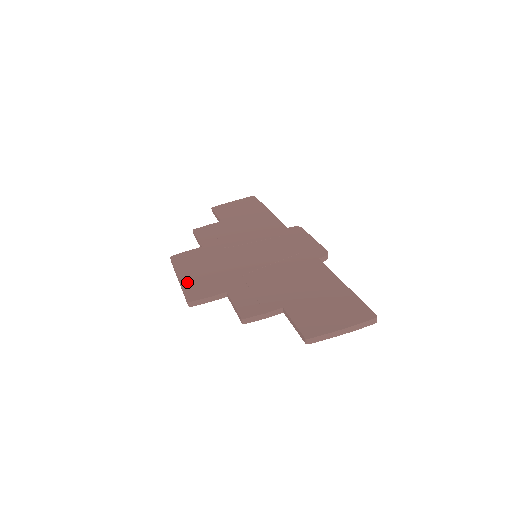
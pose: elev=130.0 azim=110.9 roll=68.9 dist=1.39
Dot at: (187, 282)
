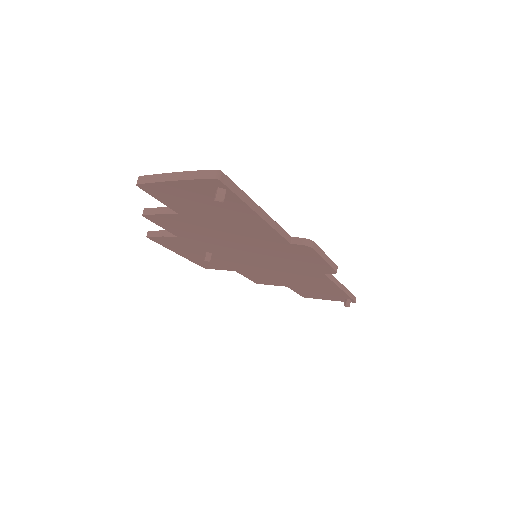
Dot at: occluded
